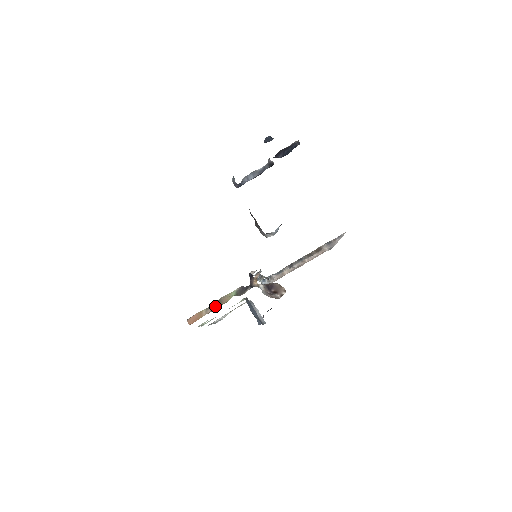
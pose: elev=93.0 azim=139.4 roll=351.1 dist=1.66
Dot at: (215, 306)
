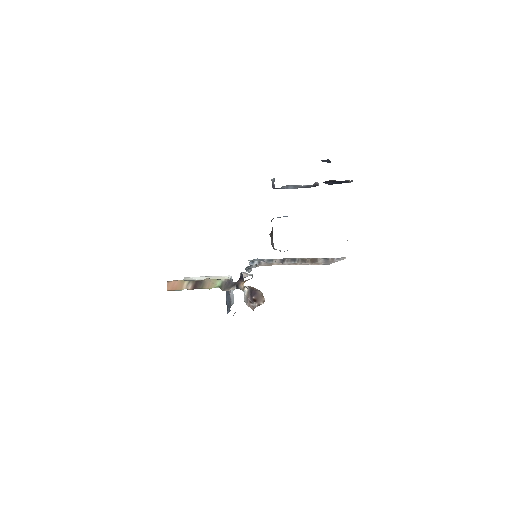
Dot at: (197, 285)
